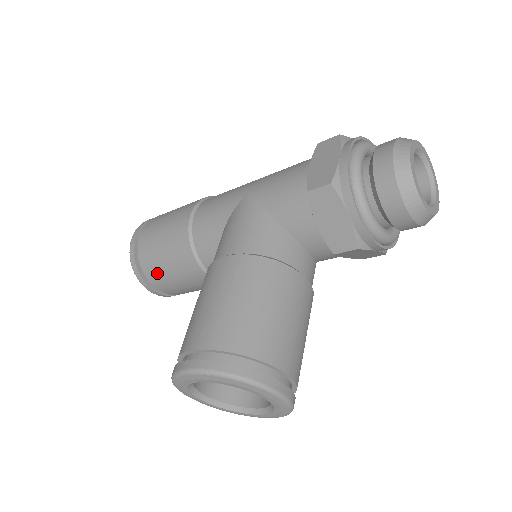
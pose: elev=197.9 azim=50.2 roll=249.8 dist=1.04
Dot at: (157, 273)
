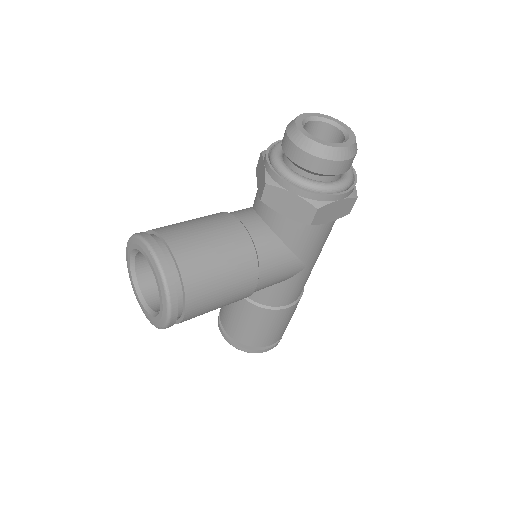
Dot at: (222, 308)
